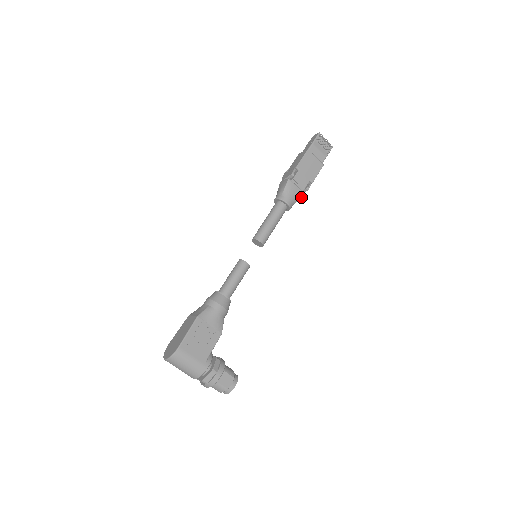
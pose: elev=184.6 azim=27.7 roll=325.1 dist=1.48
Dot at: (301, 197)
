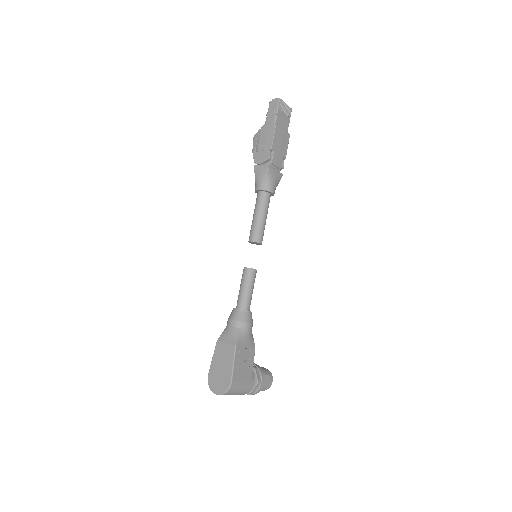
Dot at: (280, 179)
